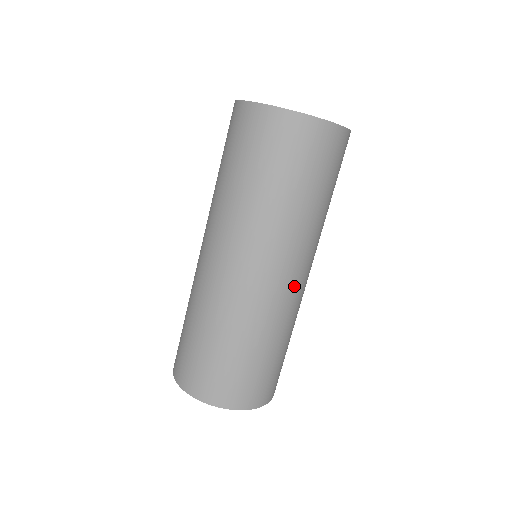
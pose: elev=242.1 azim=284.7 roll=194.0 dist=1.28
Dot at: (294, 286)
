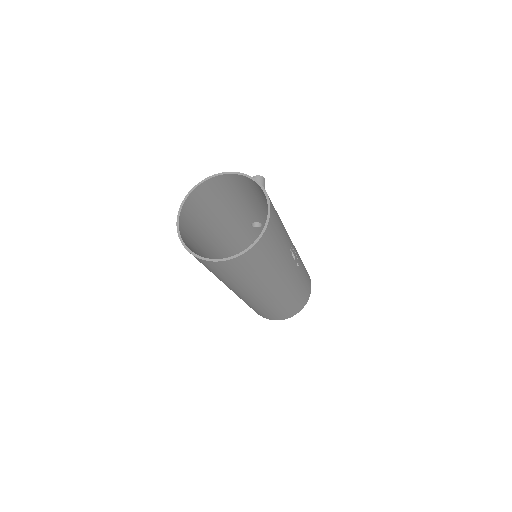
Dot at: (282, 288)
